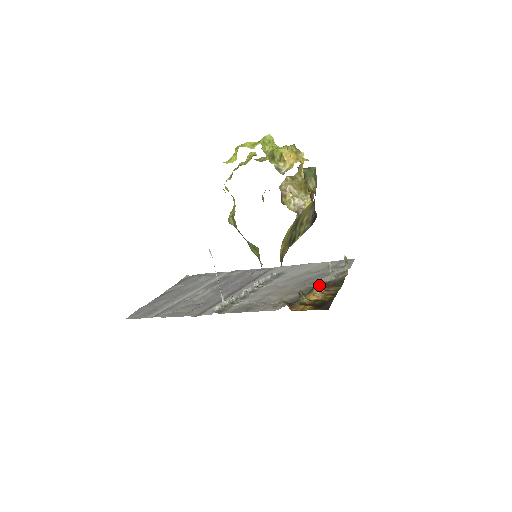
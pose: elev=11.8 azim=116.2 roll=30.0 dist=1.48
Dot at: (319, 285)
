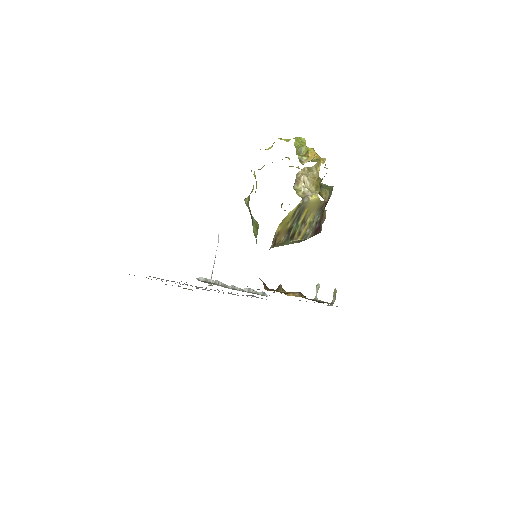
Dot at: (300, 292)
